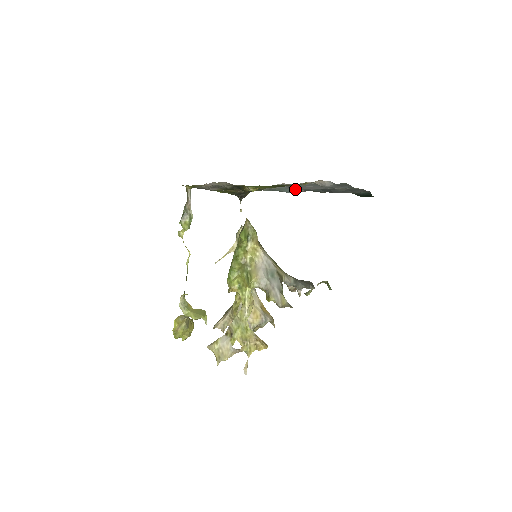
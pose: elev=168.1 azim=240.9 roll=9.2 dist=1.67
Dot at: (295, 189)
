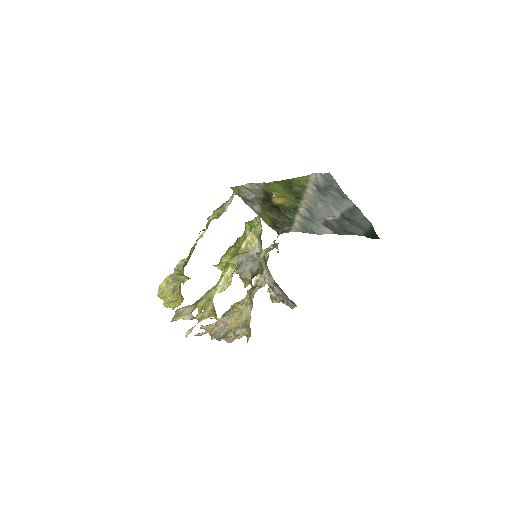
Dot at: (318, 223)
